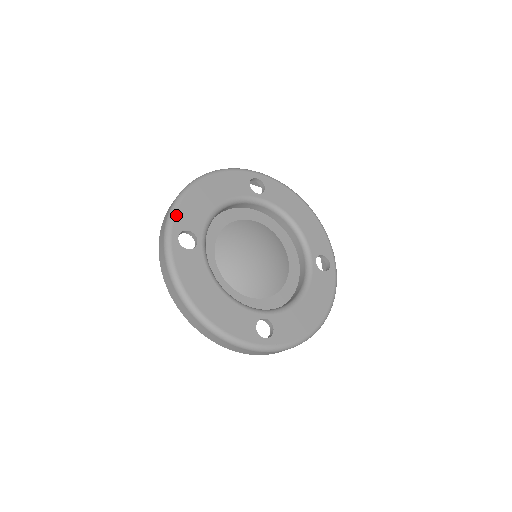
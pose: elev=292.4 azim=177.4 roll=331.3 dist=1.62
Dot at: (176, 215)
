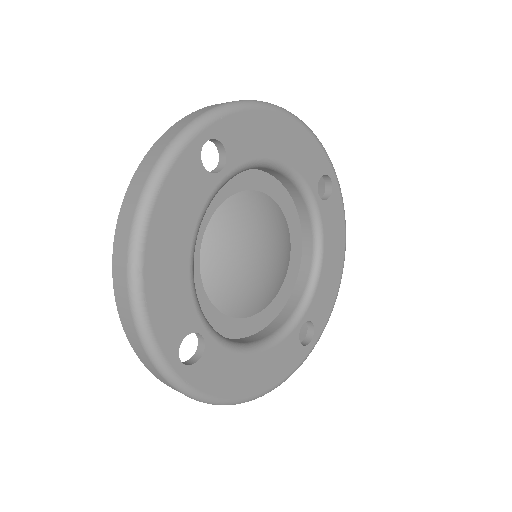
Dot at: (230, 115)
